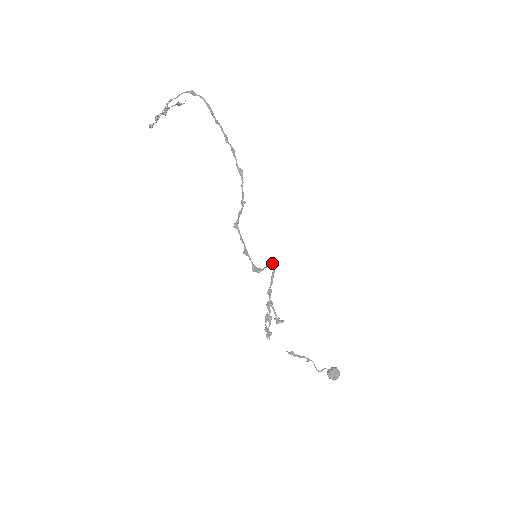
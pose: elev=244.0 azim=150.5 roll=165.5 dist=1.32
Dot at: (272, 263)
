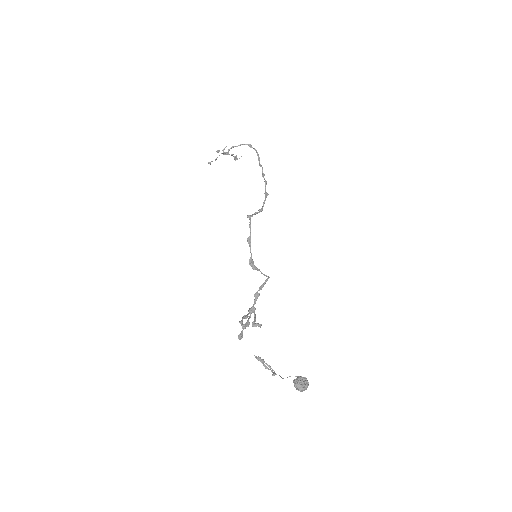
Dot at: occluded
